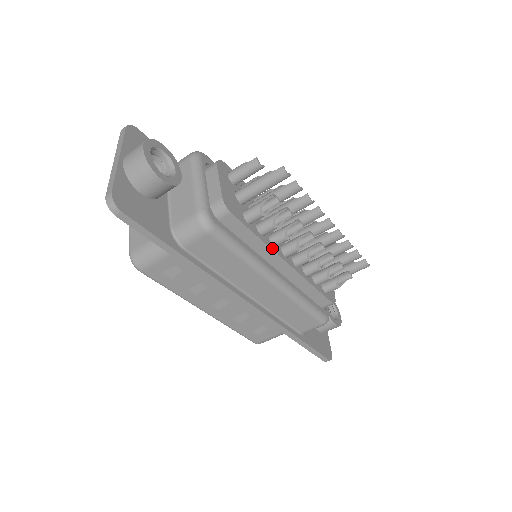
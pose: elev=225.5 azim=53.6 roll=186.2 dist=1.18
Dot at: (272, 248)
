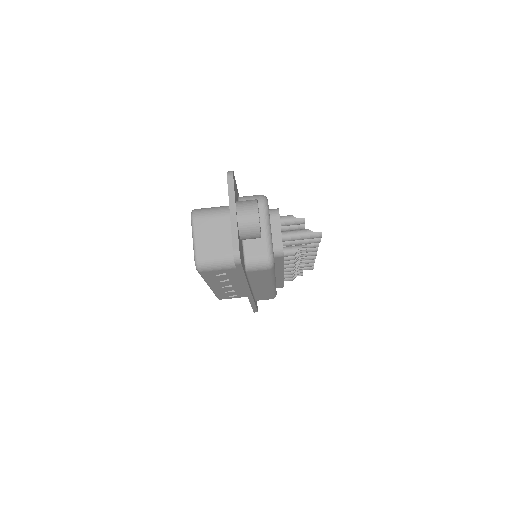
Dot at: (283, 268)
